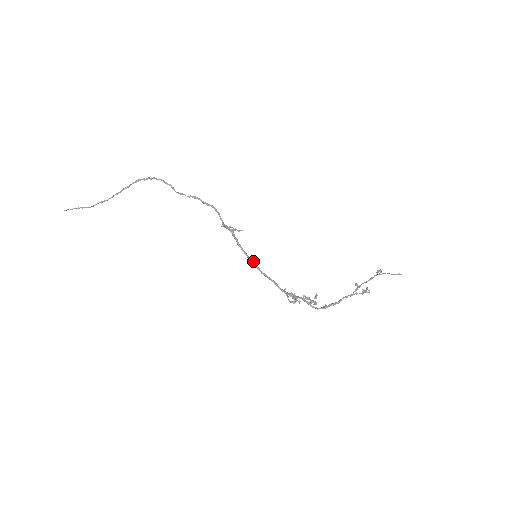
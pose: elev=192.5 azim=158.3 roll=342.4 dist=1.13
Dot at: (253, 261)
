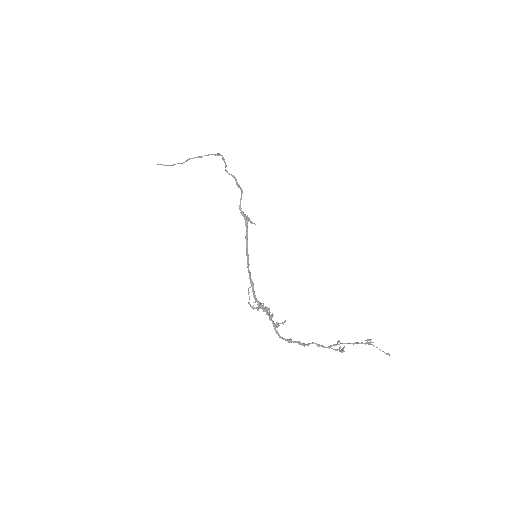
Dot at: occluded
